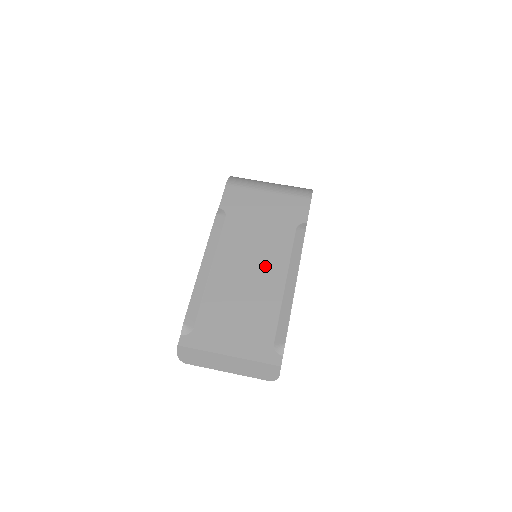
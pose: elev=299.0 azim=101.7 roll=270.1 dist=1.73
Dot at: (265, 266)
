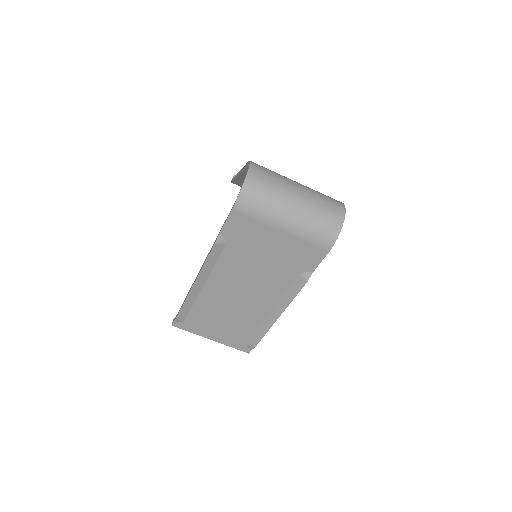
Dot at: (255, 297)
